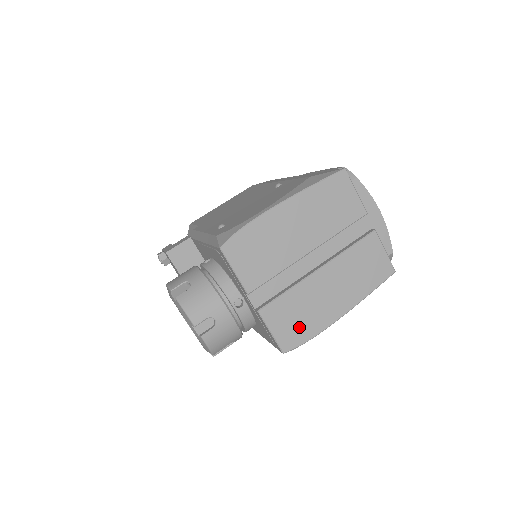
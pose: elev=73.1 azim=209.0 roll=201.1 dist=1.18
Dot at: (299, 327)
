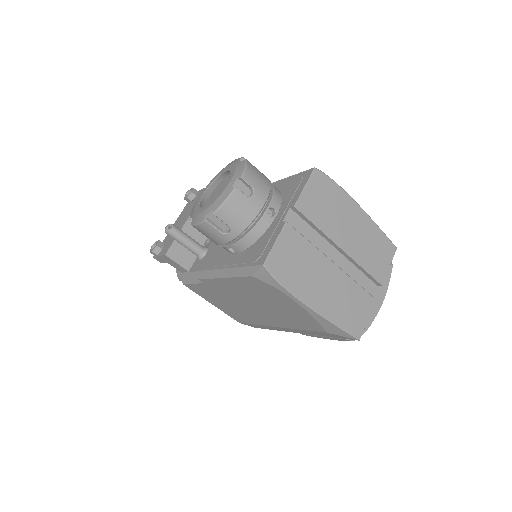
Dot at: (289, 269)
